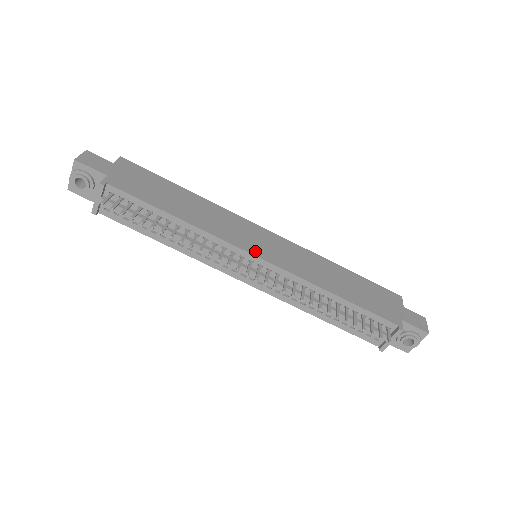
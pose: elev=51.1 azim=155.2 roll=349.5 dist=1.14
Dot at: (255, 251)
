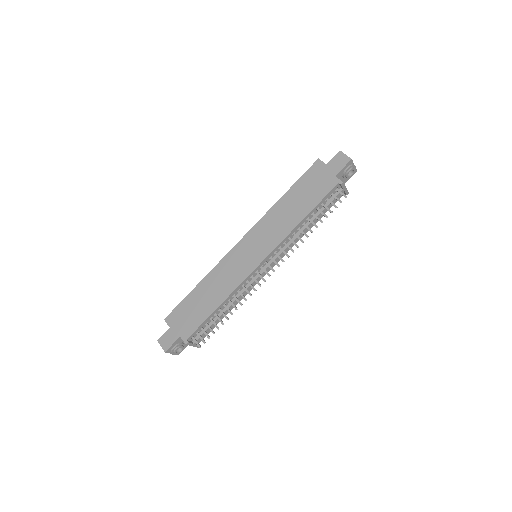
Dot at: (255, 263)
